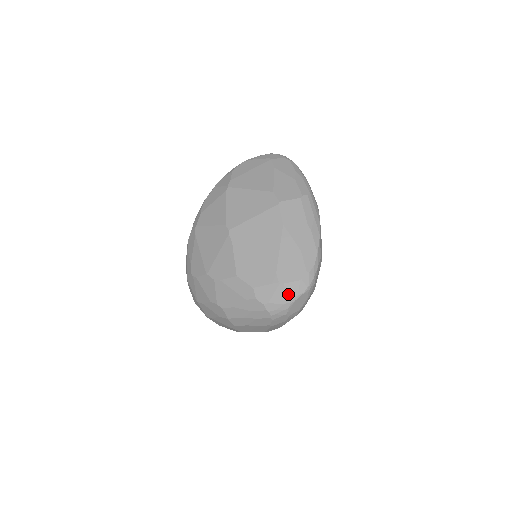
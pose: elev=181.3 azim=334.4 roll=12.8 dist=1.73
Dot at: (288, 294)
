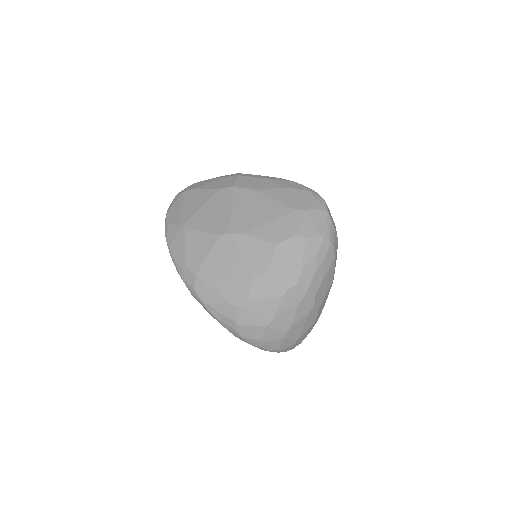
Dot at: (320, 211)
